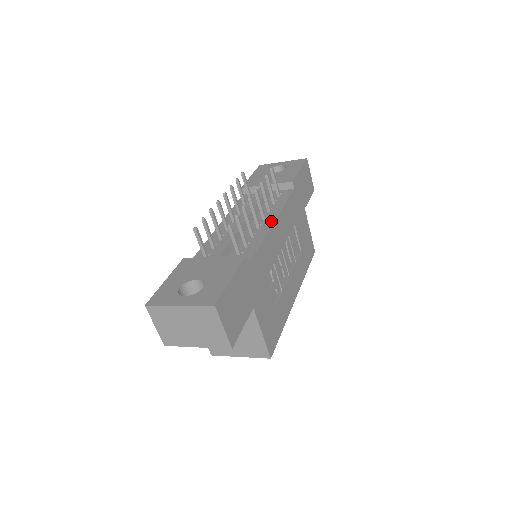
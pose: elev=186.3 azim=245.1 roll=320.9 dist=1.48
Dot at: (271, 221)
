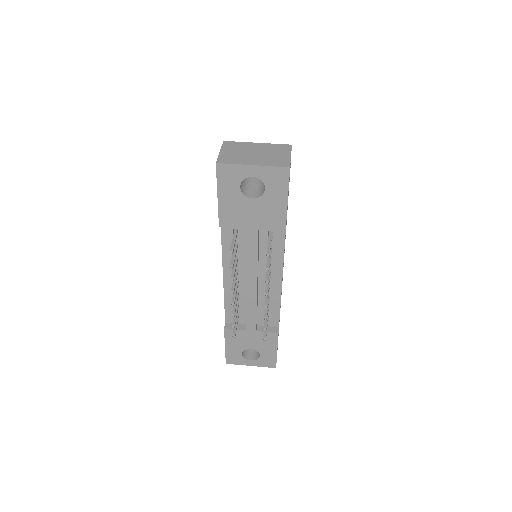
Dot at: (278, 282)
